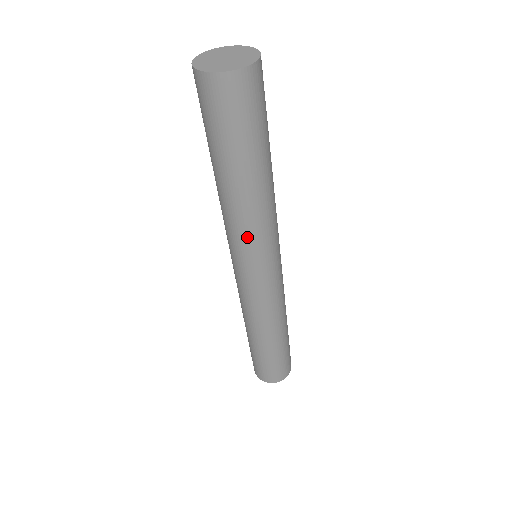
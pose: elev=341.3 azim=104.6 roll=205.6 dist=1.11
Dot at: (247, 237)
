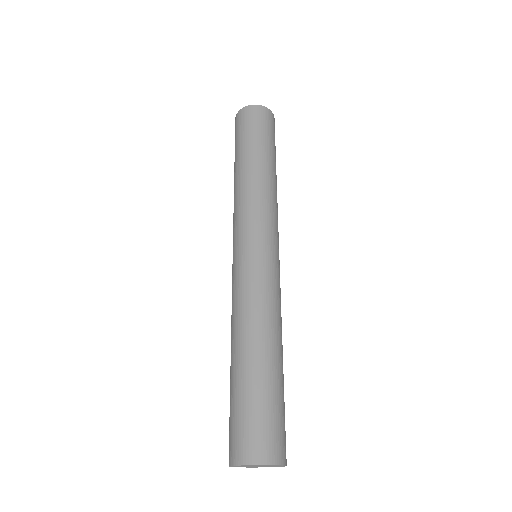
Dot at: (263, 207)
